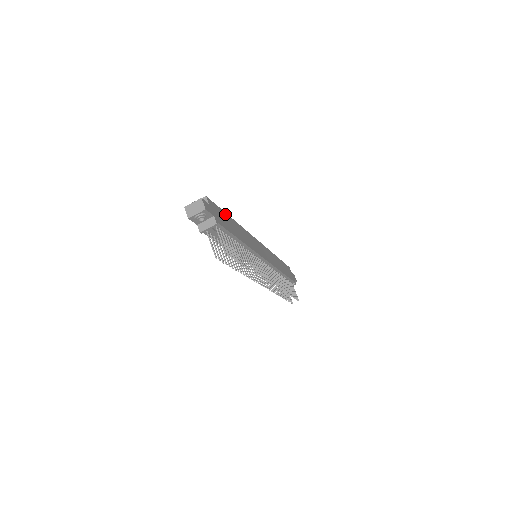
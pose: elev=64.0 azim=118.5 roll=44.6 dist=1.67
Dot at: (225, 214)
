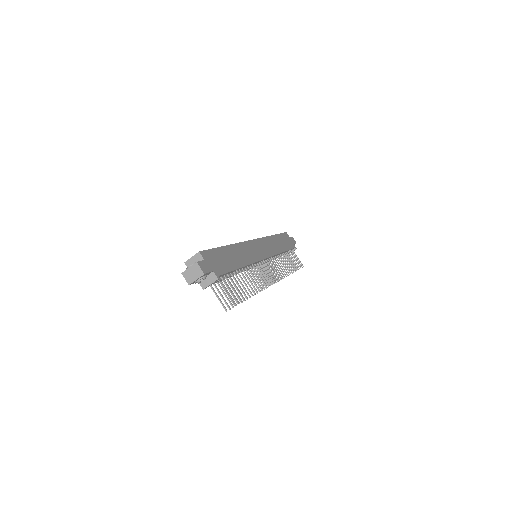
Dot at: (220, 250)
